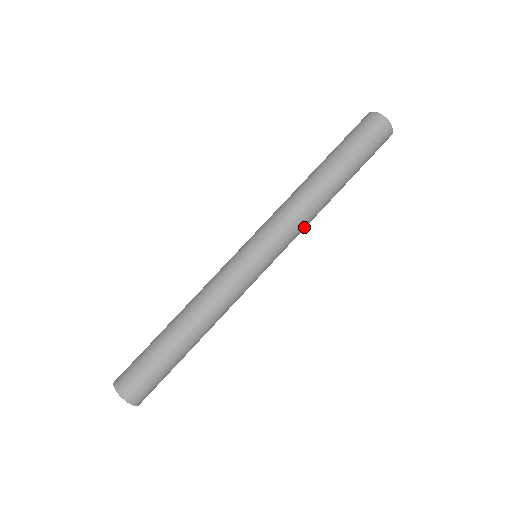
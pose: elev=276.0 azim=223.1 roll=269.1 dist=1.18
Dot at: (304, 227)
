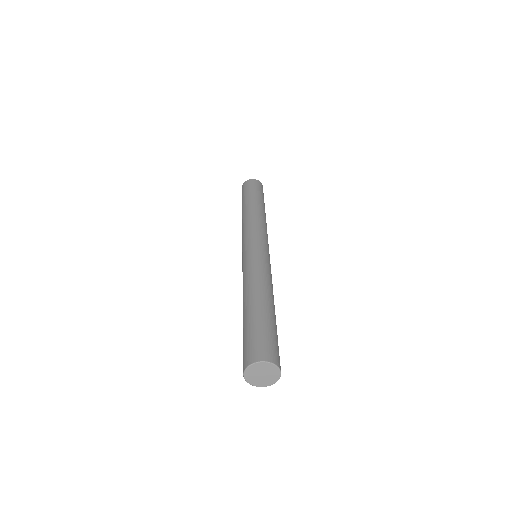
Dot at: (266, 229)
